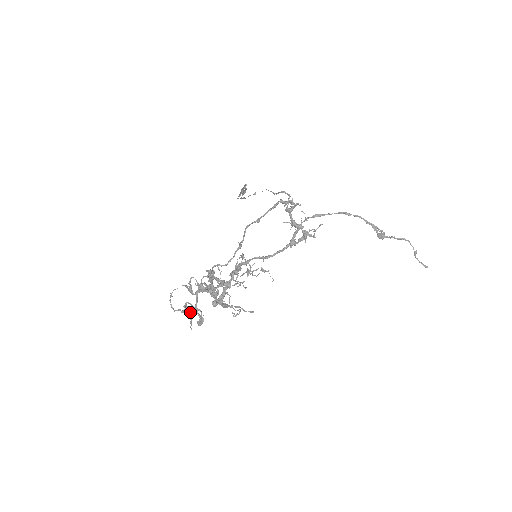
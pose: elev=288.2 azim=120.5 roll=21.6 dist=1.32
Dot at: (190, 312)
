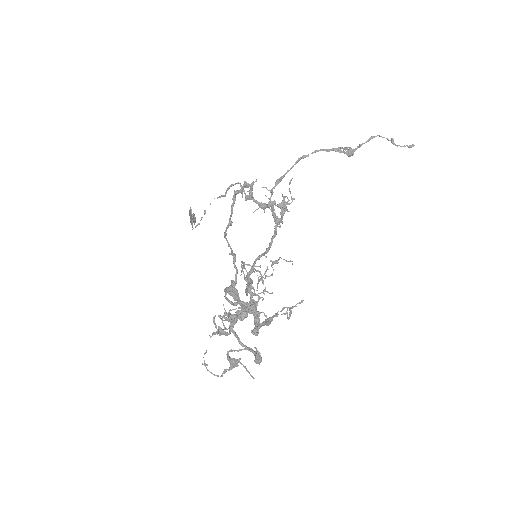
Dot at: (238, 362)
